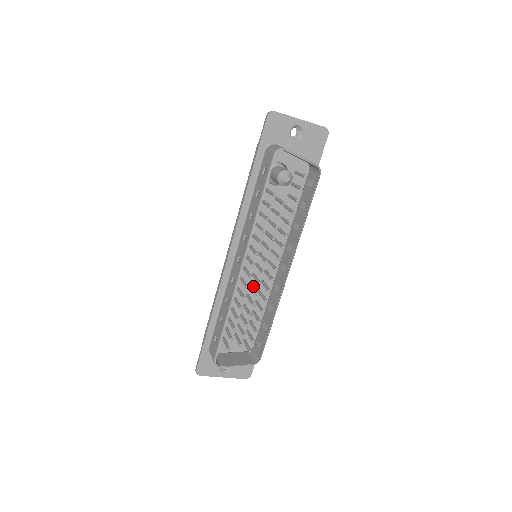
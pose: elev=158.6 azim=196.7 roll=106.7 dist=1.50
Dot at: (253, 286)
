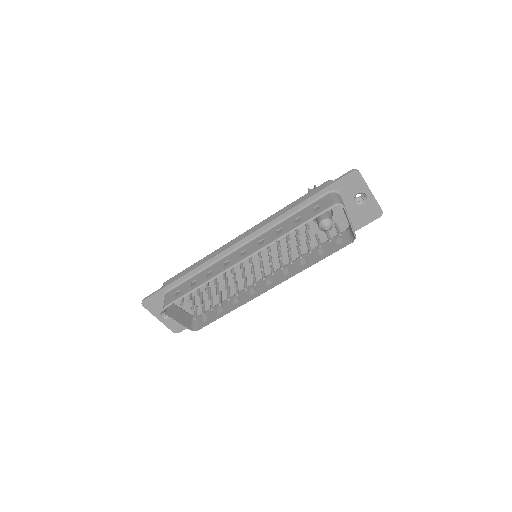
Dot at: (236, 275)
